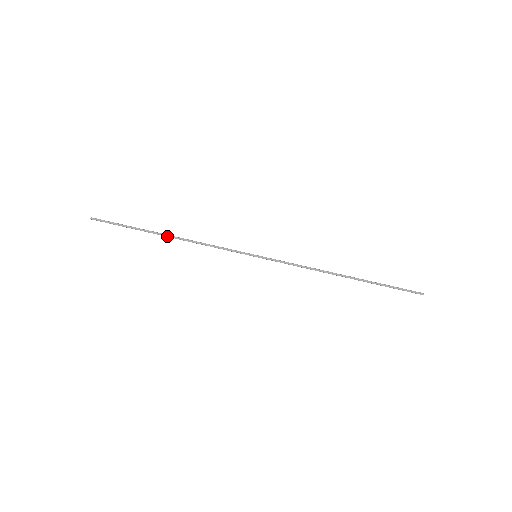
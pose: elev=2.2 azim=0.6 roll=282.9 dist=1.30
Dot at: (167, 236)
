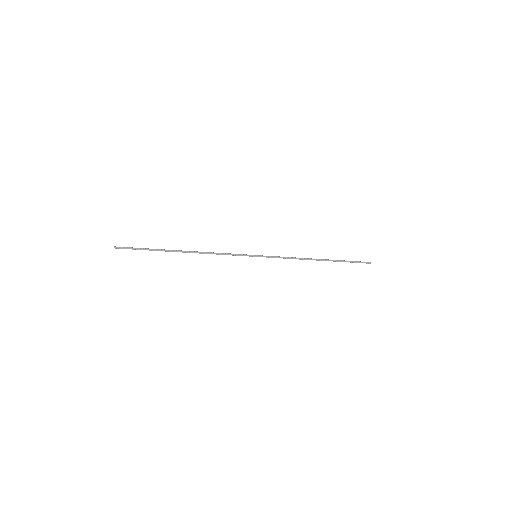
Dot at: (184, 252)
